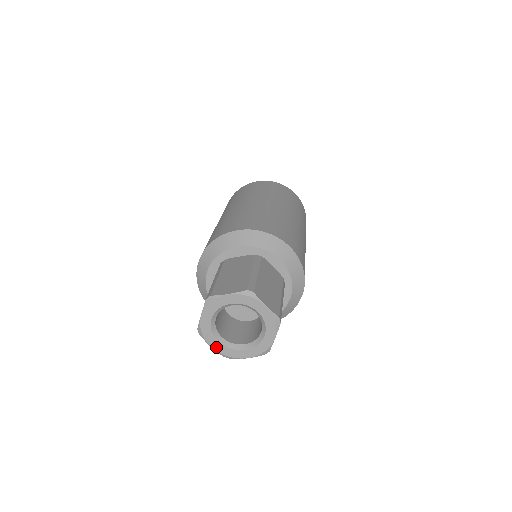
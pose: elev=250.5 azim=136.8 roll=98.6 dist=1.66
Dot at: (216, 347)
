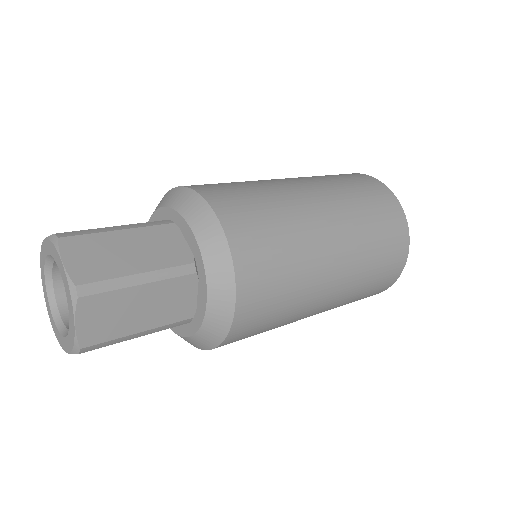
Dot at: (53, 325)
